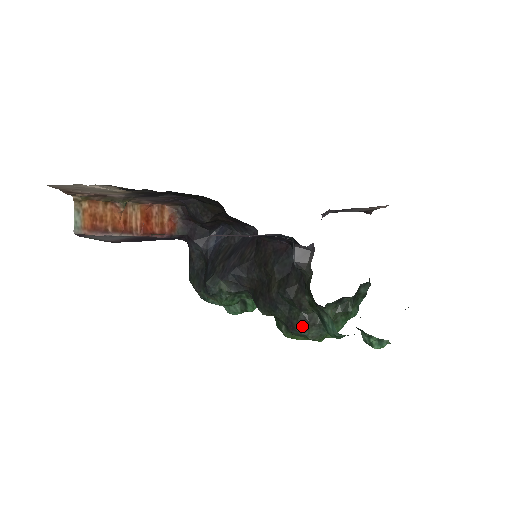
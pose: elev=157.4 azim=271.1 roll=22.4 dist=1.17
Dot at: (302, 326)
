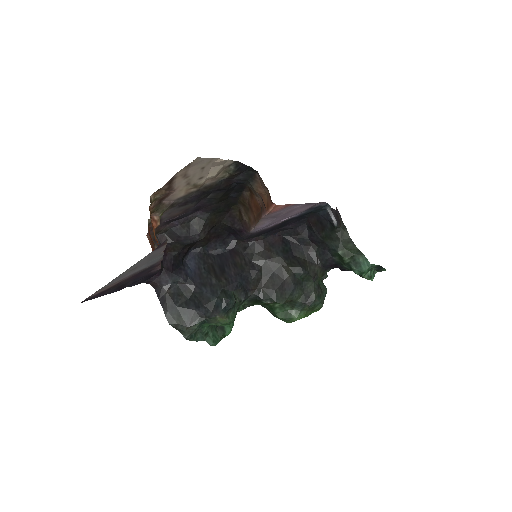
Dot at: (317, 295)
